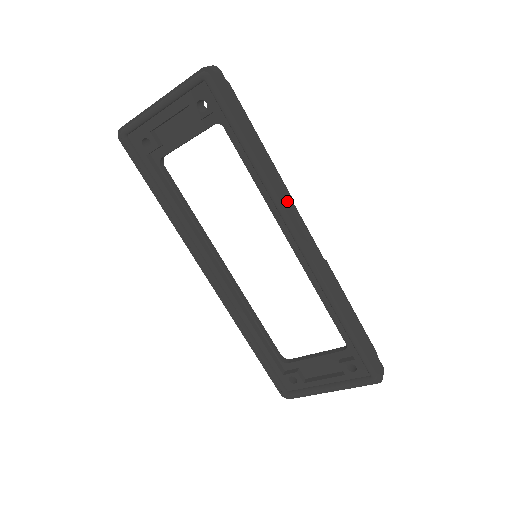
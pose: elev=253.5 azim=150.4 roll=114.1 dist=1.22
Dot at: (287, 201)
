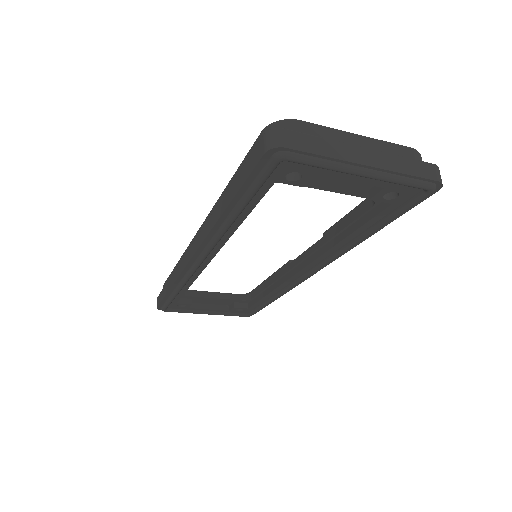
Dot at: occluded
